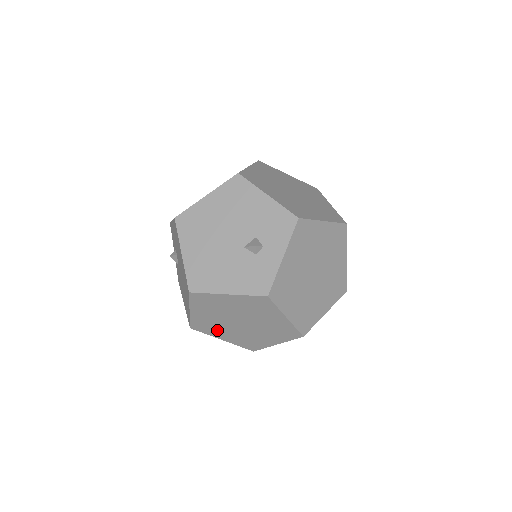
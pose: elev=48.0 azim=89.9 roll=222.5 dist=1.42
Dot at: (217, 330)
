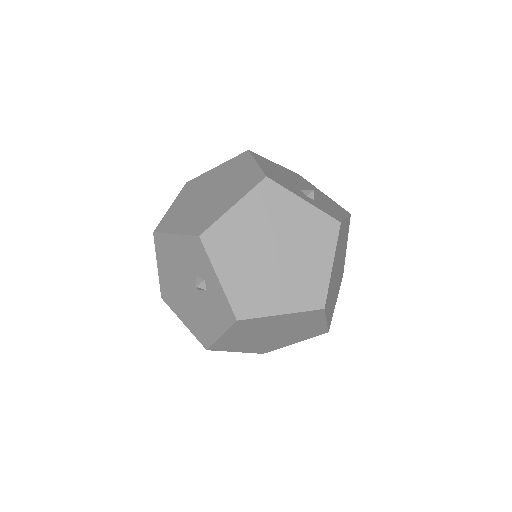
Dot at: (276, 344)
